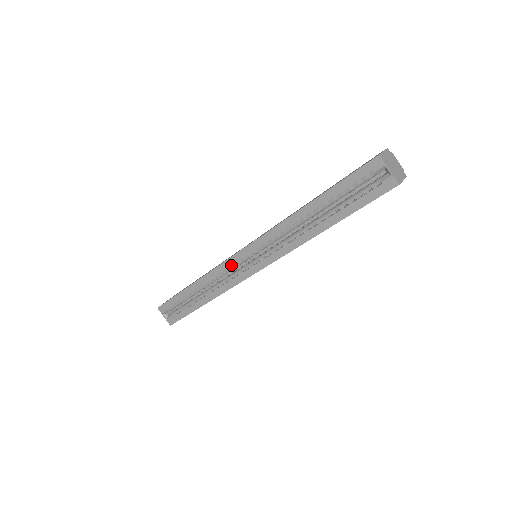
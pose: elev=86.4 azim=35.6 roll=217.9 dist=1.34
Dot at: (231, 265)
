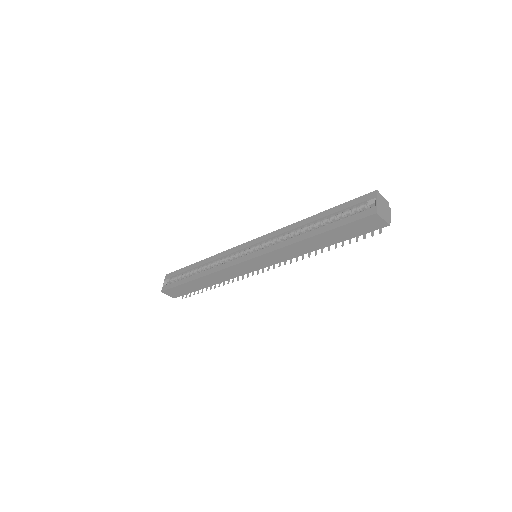
Dot at: (236, 251)
